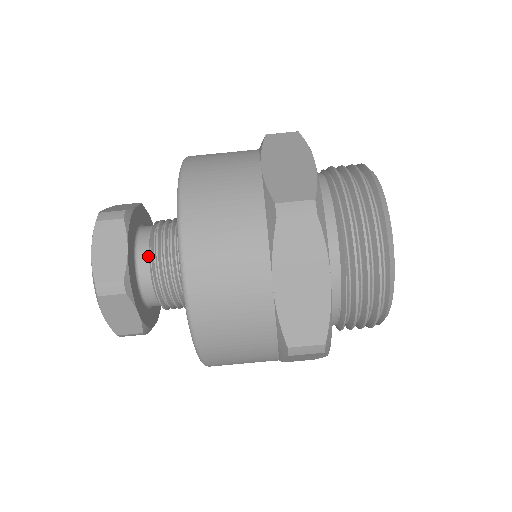
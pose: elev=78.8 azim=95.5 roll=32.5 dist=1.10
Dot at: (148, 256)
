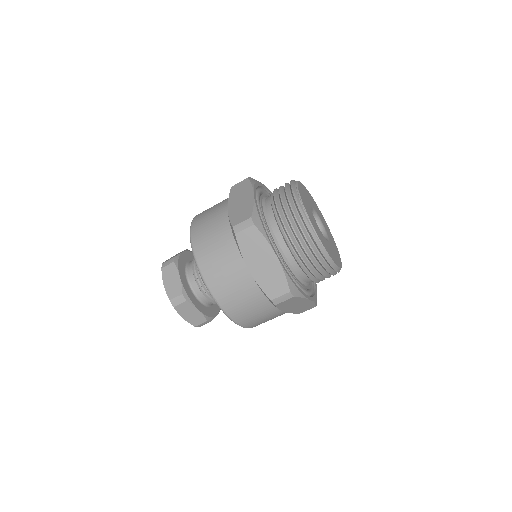
Dot at: (206, 299)
